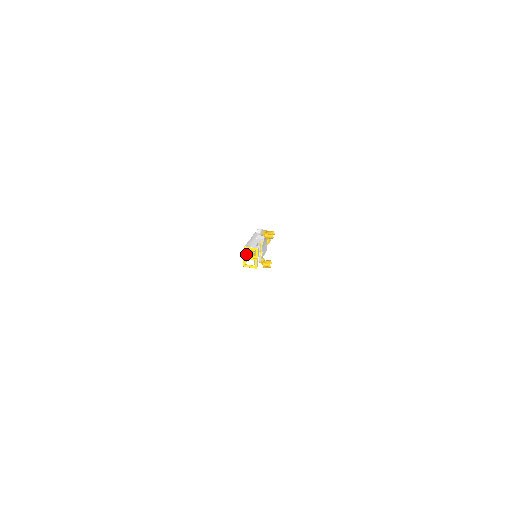
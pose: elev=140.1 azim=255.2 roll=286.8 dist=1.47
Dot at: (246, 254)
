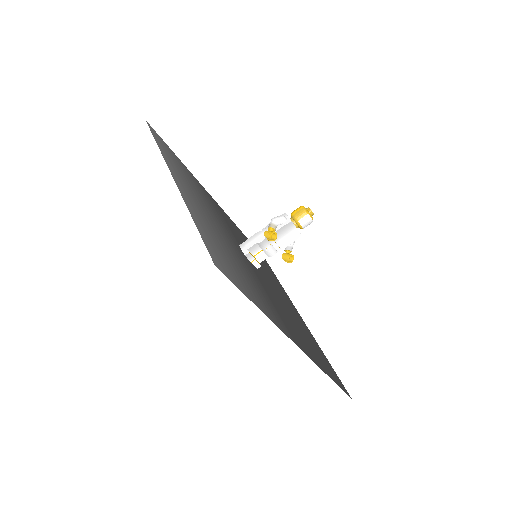
Dot at: occluded
